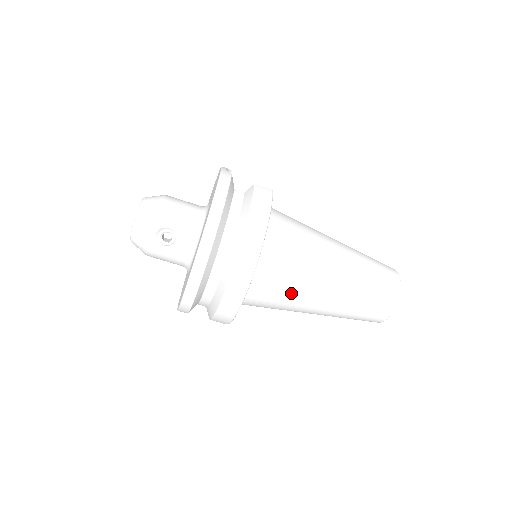
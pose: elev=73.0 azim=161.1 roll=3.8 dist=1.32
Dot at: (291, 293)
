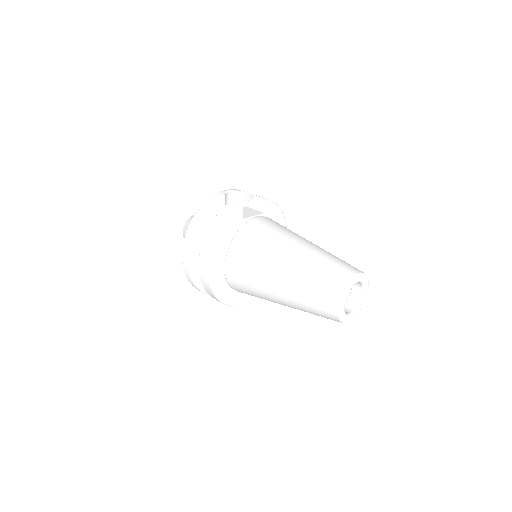
Dot at: (253, 284)
